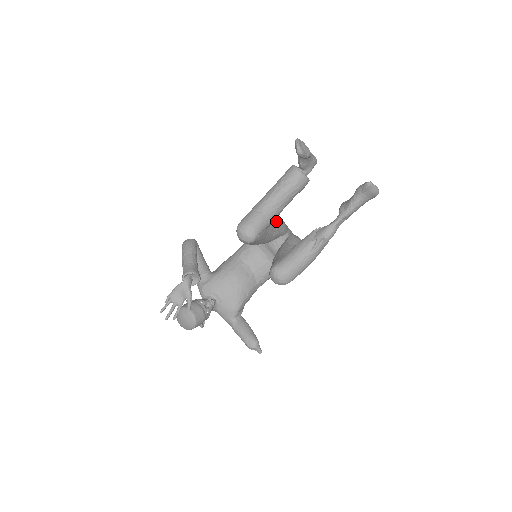
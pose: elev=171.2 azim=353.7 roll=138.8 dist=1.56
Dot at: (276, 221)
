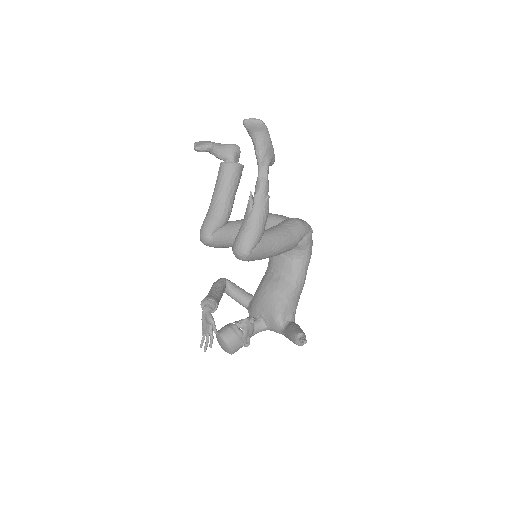
Dot at: occluded
